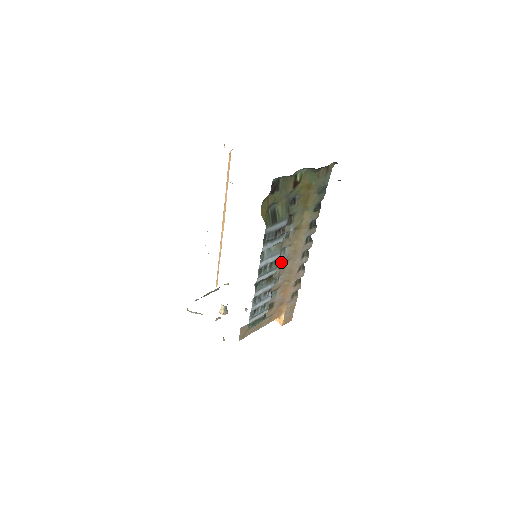
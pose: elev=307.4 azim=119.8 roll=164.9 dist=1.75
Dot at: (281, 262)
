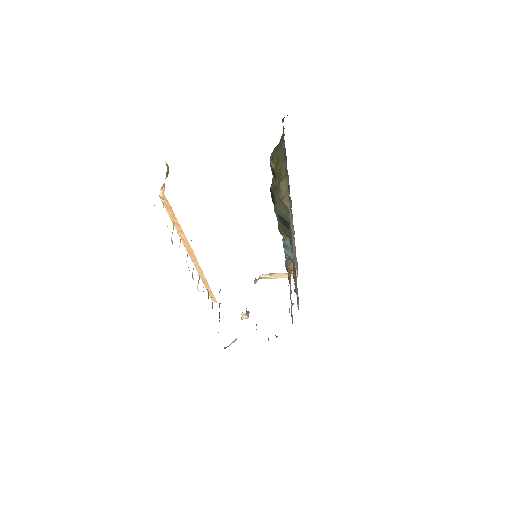
Dot at: occluded
